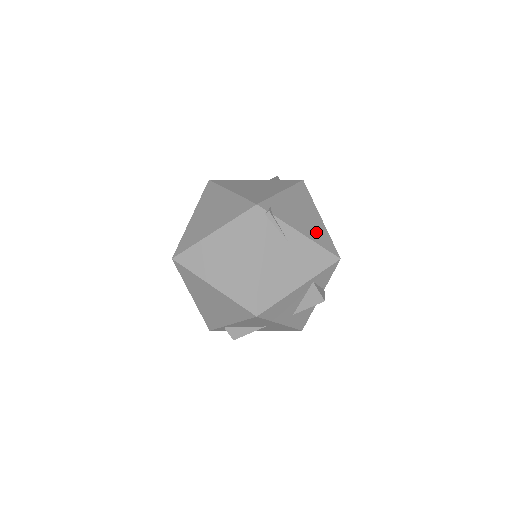
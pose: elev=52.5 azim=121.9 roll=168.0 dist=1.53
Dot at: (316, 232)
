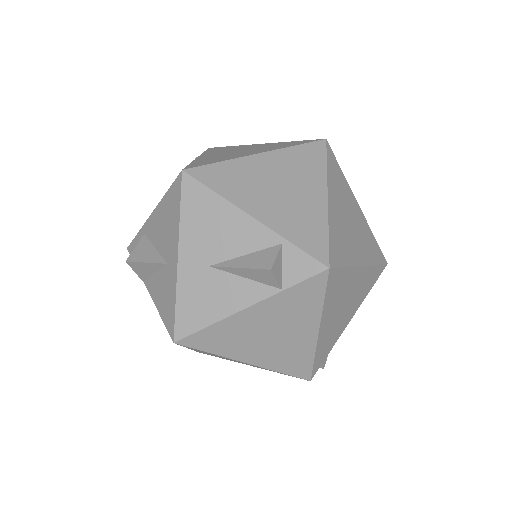
Dot at: (362, 291)
